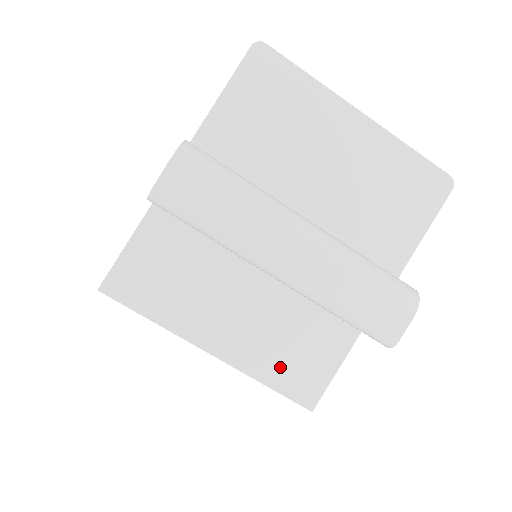
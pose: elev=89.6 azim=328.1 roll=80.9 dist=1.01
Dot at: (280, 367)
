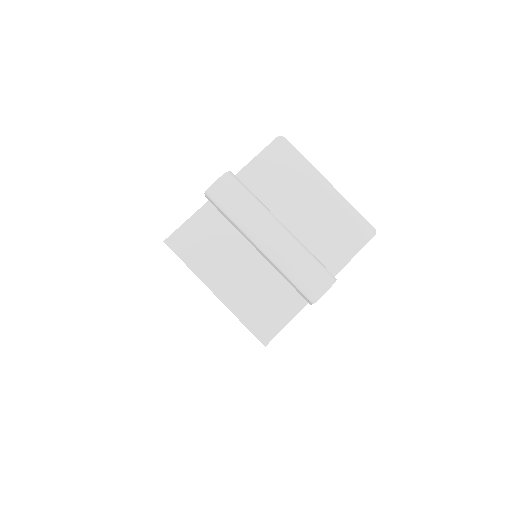
Dot at: (252, 313)
